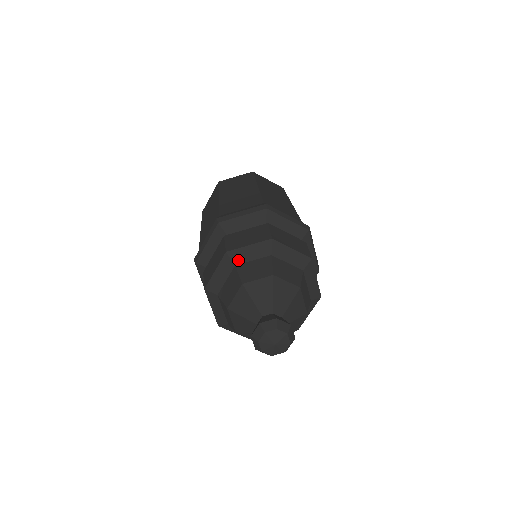
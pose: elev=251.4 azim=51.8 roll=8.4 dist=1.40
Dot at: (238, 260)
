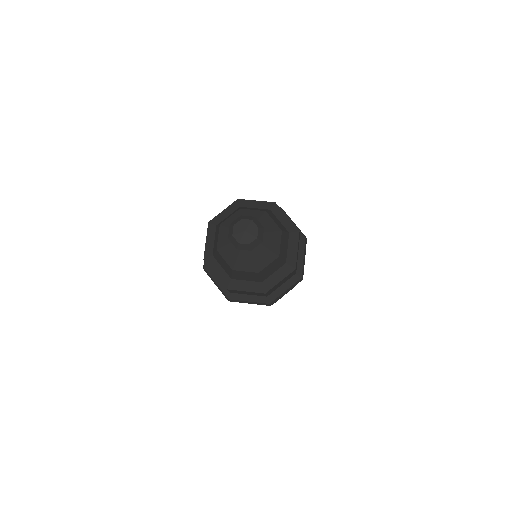
Dot at: (244, 205)
